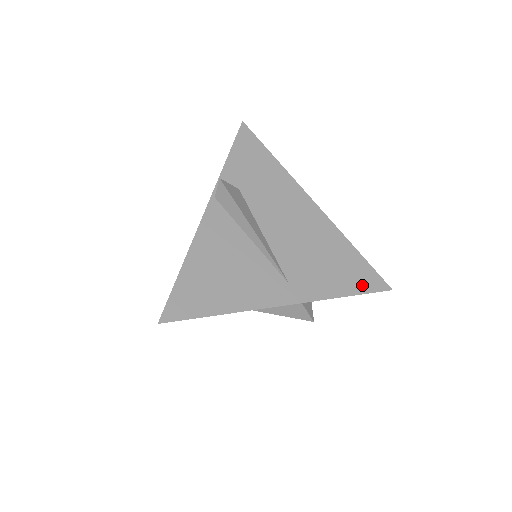
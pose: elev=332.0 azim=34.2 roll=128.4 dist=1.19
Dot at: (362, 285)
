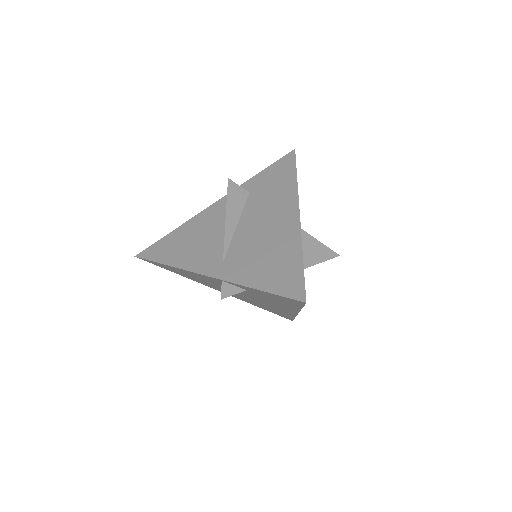
Dot at: (280, 286)
